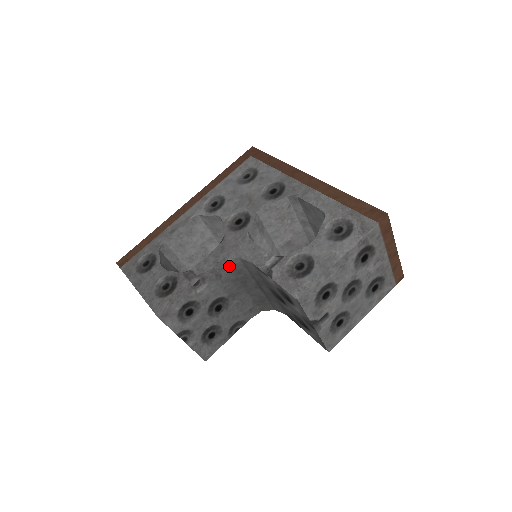
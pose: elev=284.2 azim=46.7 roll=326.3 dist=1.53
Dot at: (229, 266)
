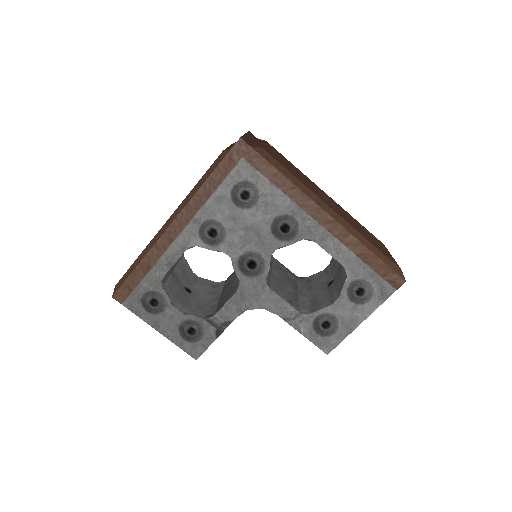
Dot at: occluded
